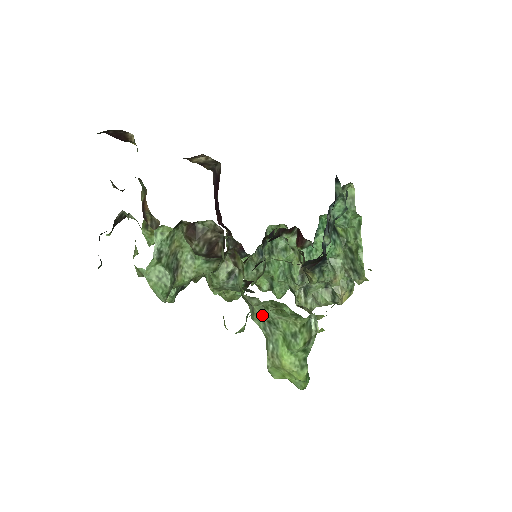
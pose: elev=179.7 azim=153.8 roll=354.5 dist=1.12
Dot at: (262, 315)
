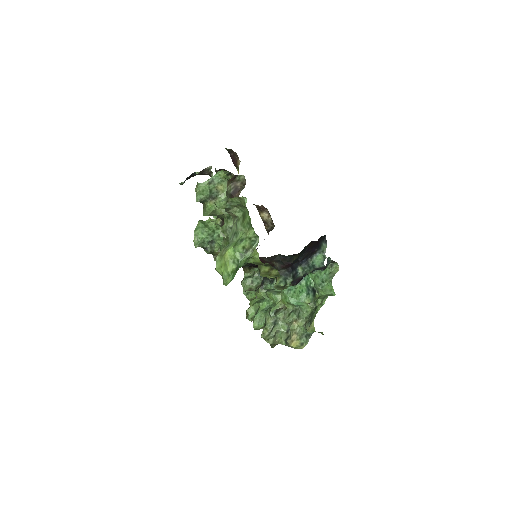
Dot at: (234, 229)
